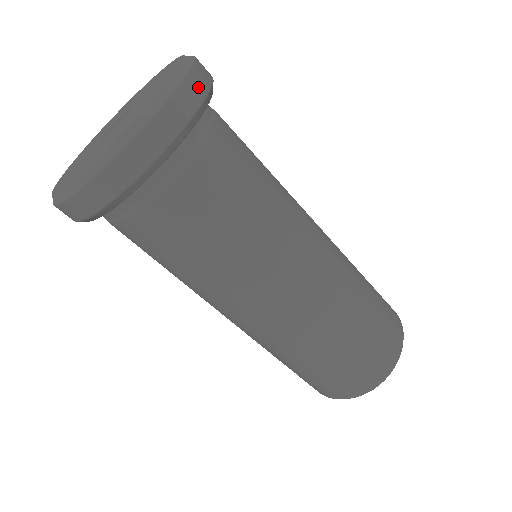
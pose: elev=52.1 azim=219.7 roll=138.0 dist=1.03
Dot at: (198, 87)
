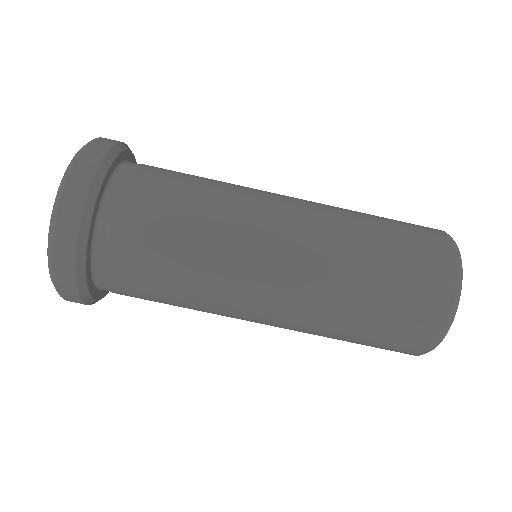
Dot at: occluded
